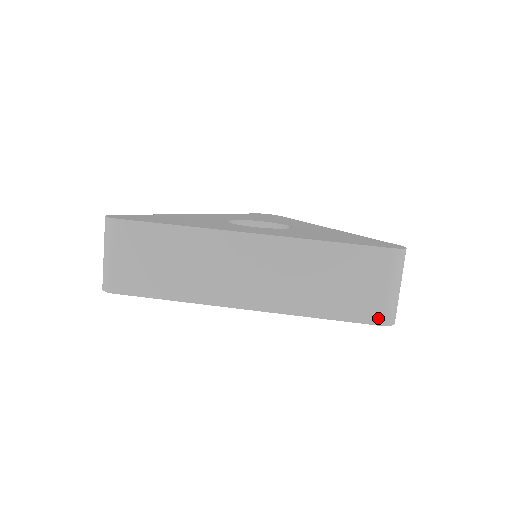
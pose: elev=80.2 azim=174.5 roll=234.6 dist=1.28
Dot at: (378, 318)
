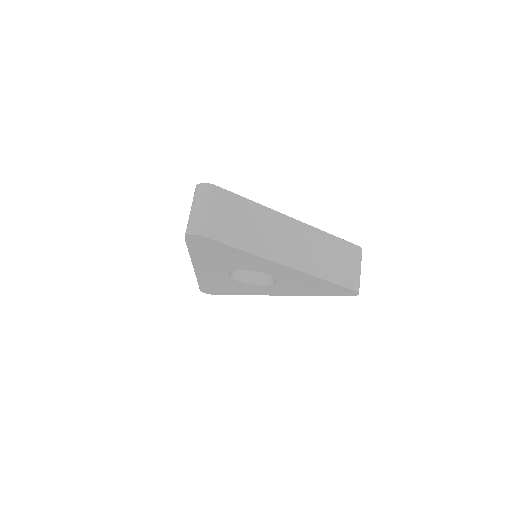
Dot at: (355, 286)
